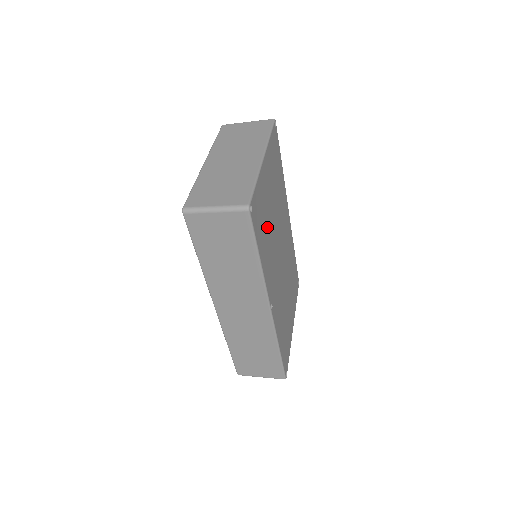
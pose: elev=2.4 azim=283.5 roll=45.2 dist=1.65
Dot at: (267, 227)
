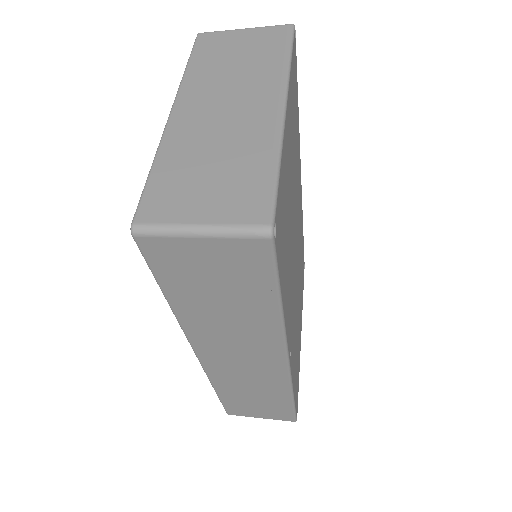
Dot at: (287, 234)
